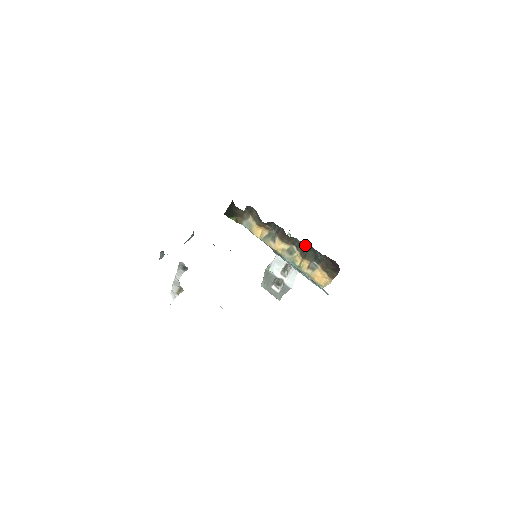
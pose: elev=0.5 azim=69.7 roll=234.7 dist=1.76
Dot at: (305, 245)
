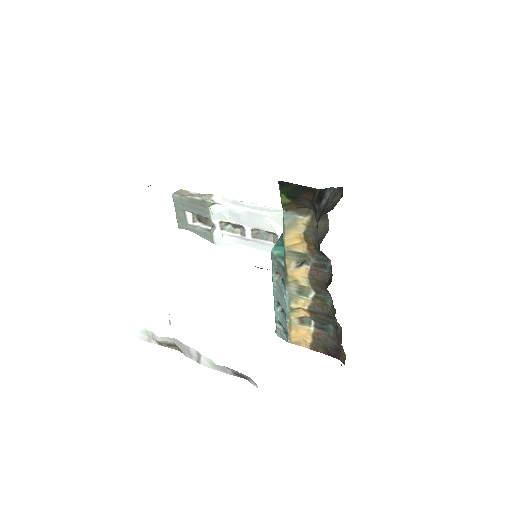
Dot at: (339, 324)
